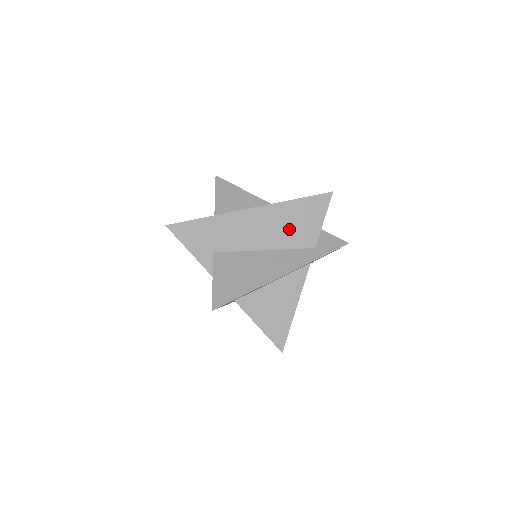
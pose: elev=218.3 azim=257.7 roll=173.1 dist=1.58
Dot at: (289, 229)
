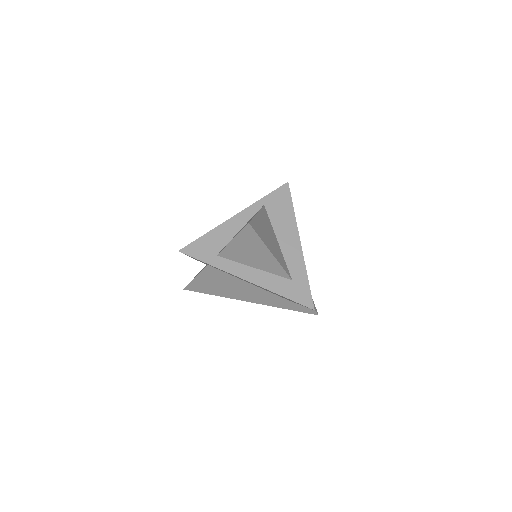
Dot at: occluded
